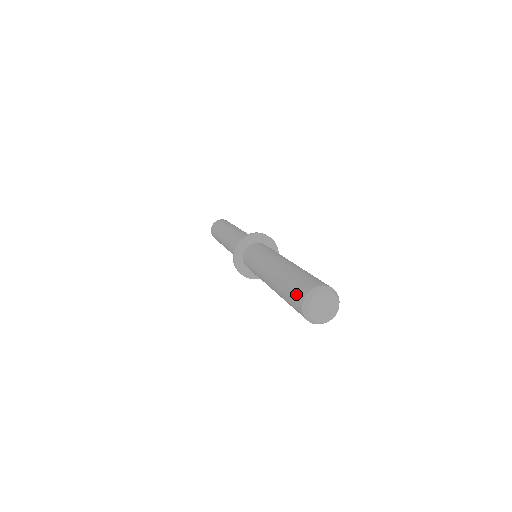
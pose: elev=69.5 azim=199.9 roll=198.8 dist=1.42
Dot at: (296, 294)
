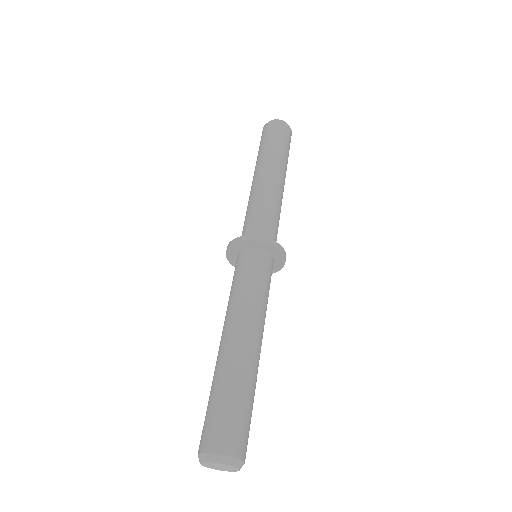
Dot at: (220, 431)
